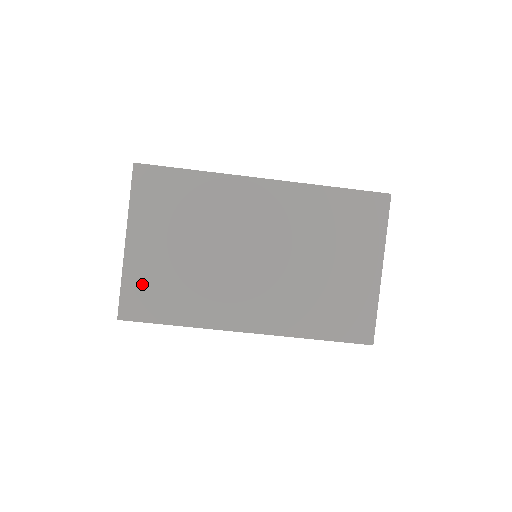
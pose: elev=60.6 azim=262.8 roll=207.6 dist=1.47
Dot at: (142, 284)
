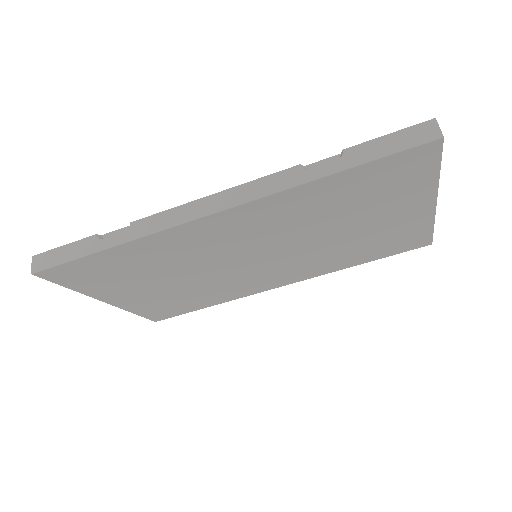
Dot at: (154, 308)
